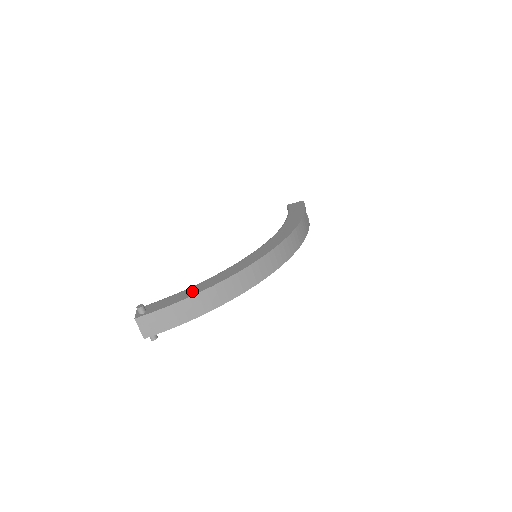
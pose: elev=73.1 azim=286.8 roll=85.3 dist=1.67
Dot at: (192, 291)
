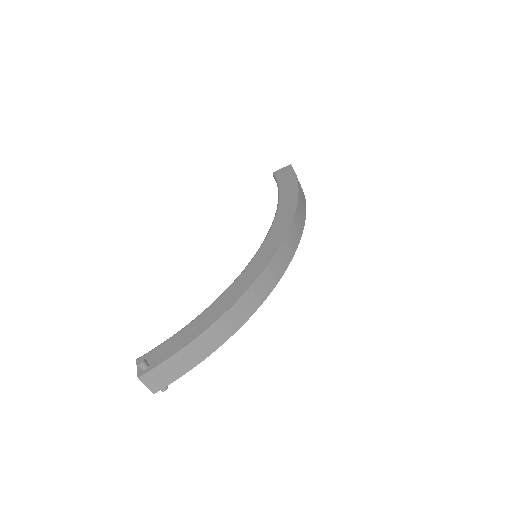
Dot at: (196, 328)
